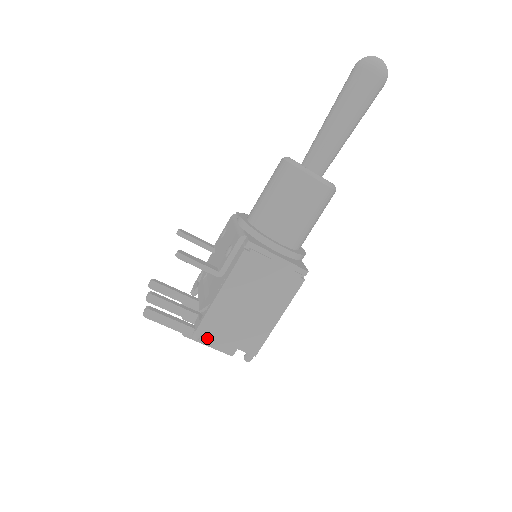
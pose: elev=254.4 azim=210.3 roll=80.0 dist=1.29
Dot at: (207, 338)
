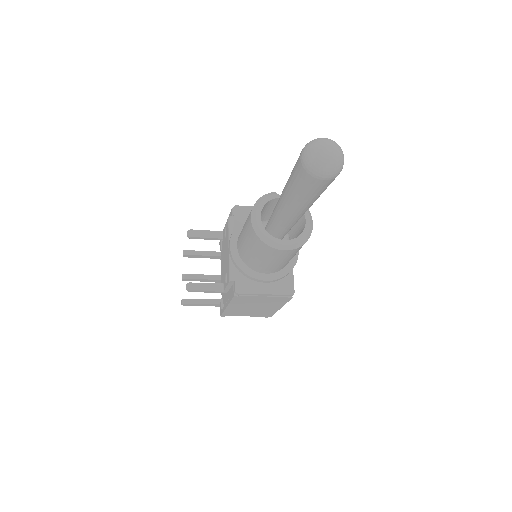
Dot at: occluded
